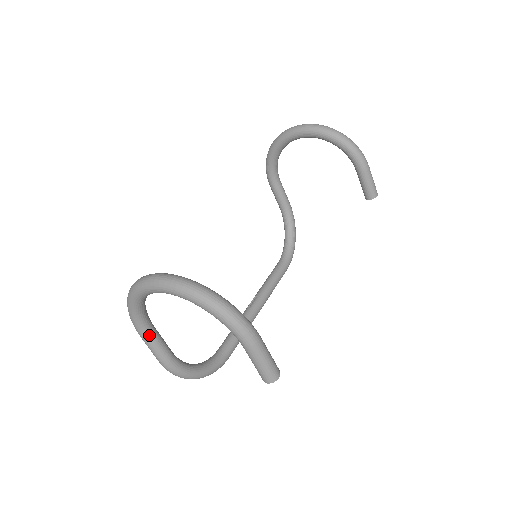
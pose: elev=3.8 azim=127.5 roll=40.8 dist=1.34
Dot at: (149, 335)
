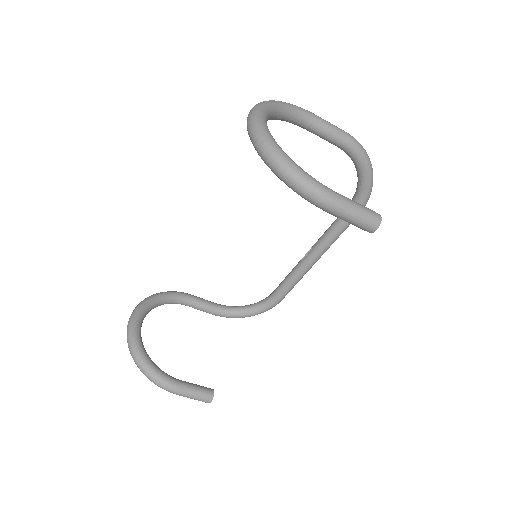
Dot at: occluded
